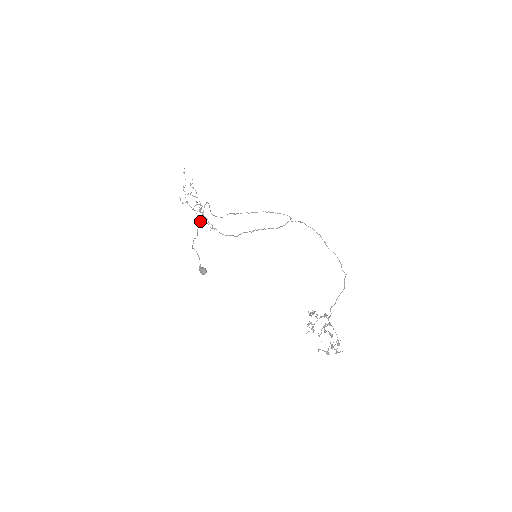
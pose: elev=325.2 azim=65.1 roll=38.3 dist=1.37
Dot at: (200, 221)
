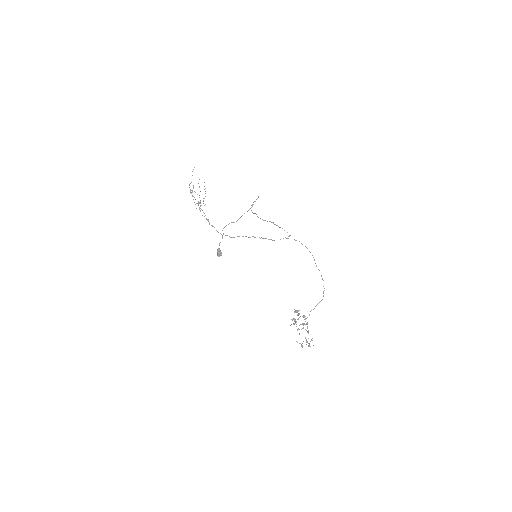
Dot at: (249, 209)
